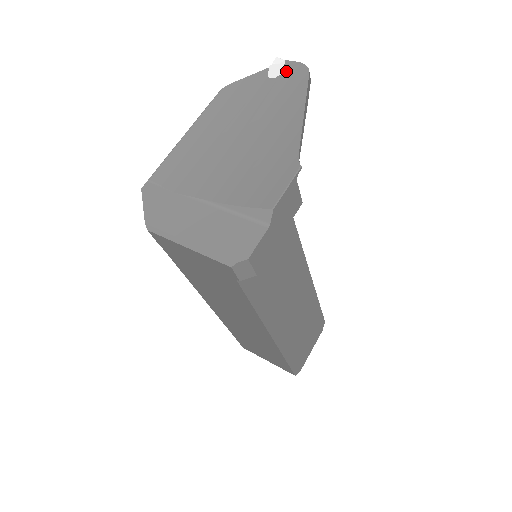
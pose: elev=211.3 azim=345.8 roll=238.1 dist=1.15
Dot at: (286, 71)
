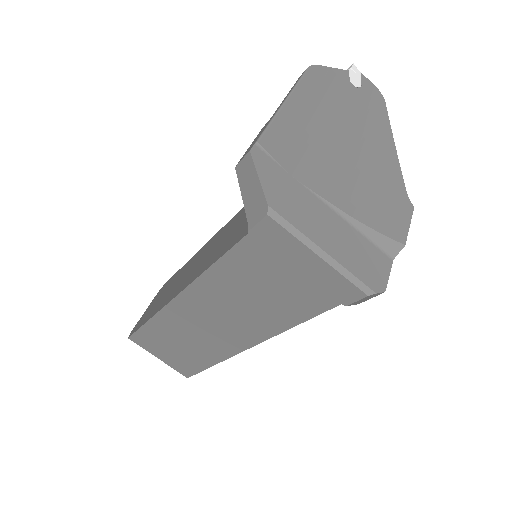
Dot at: (365, 86)
